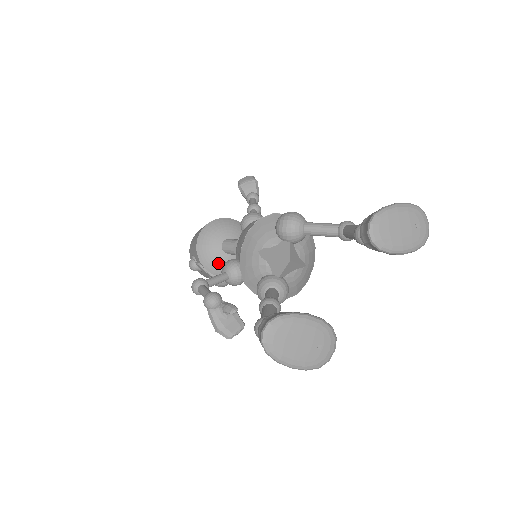
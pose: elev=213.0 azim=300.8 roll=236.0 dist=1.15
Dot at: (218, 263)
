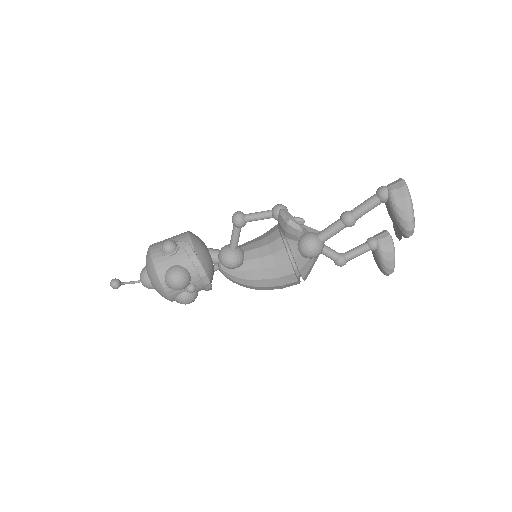
Dot at: (205, 252)
